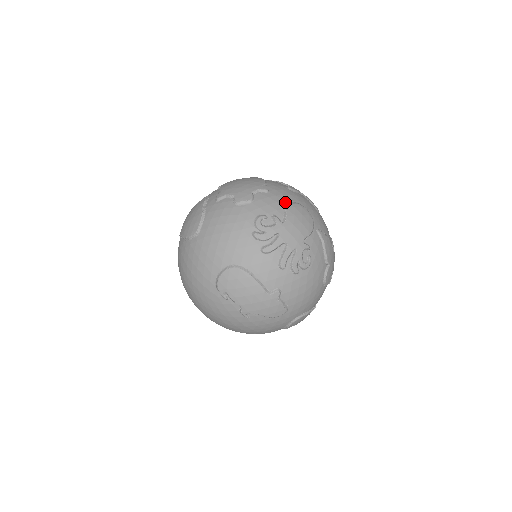
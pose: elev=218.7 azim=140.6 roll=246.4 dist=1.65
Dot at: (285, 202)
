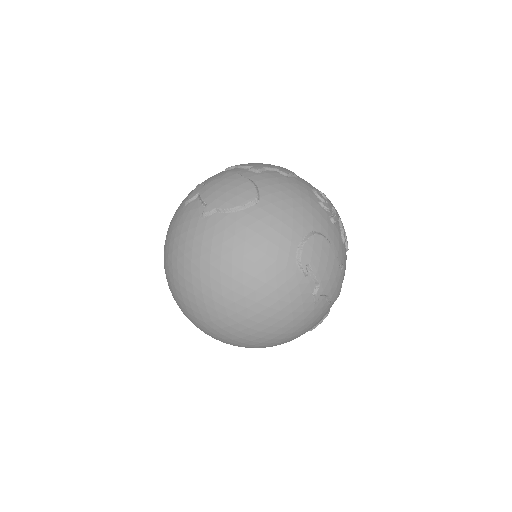
Dot at: occluded
